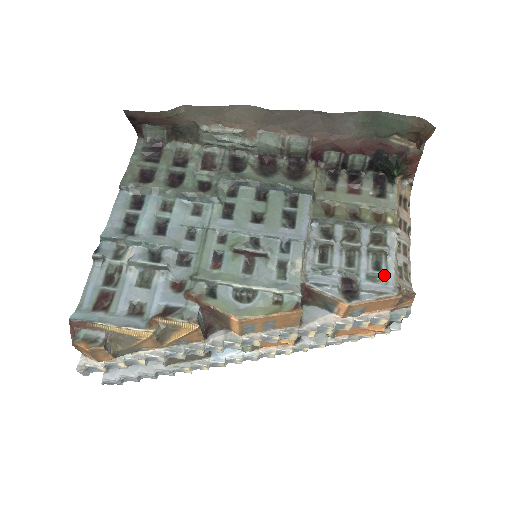
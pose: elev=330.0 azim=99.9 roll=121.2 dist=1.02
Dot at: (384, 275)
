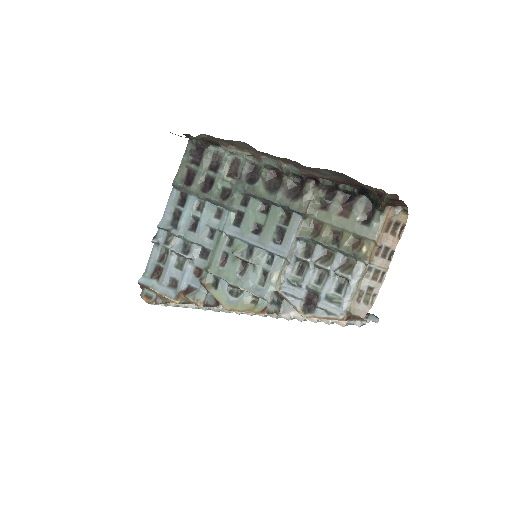
Dot at: (340, 298)
